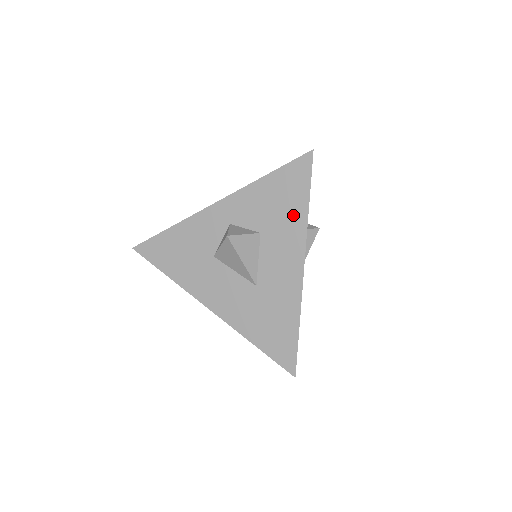
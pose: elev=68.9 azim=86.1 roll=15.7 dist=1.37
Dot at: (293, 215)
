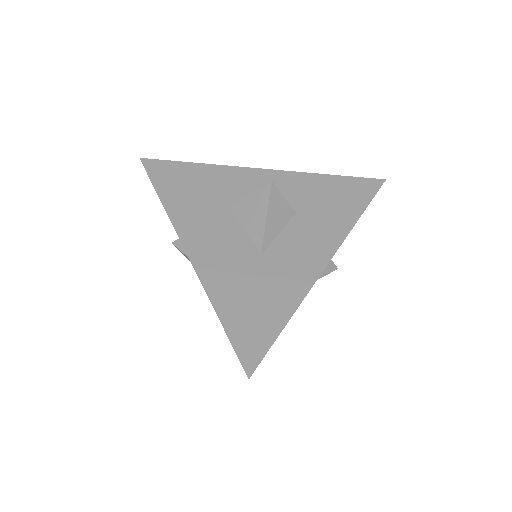
Dot at: (340, 215)
